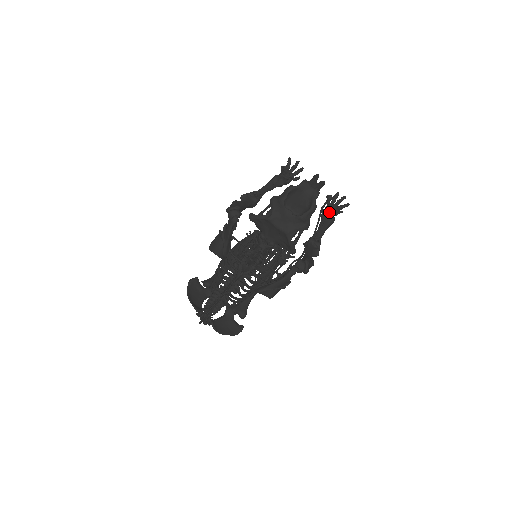
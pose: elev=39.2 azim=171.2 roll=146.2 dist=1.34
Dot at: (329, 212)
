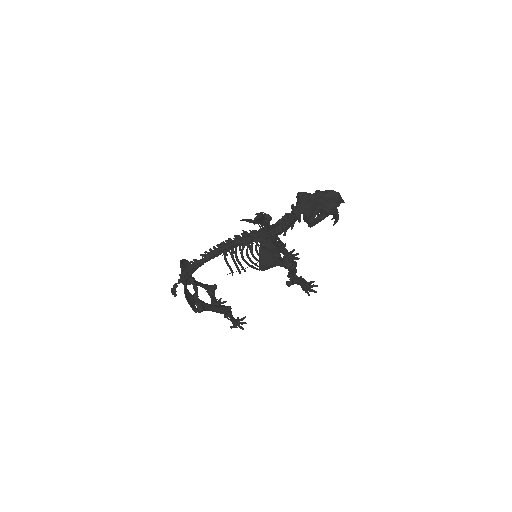
Dot at: (306, 281)
